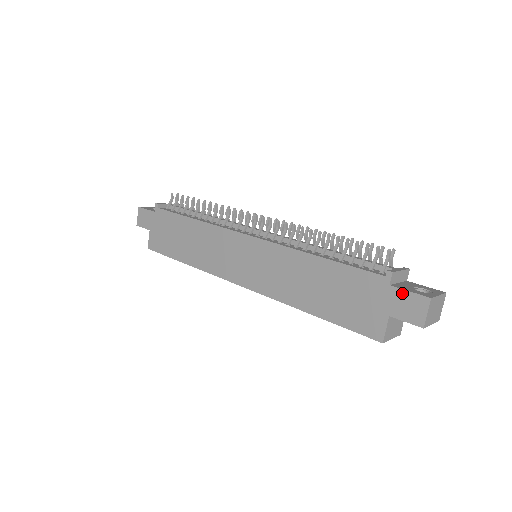
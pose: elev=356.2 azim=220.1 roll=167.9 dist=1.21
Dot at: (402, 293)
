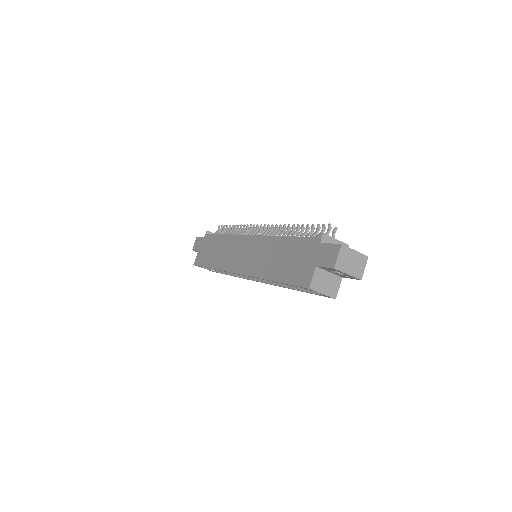
Dot at: (326, 246)
